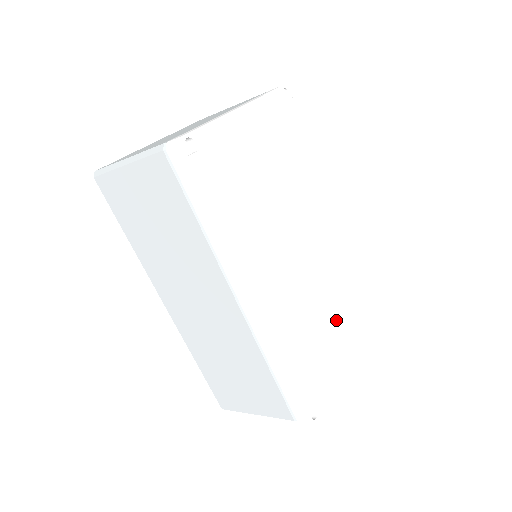
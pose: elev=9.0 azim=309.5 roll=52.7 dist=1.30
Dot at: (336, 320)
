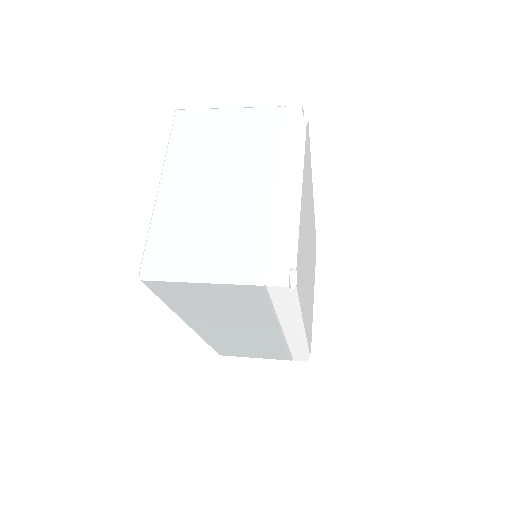
Dot at: (312, 281)
